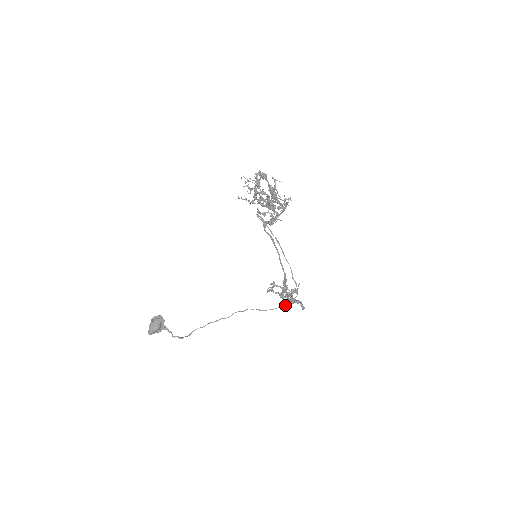
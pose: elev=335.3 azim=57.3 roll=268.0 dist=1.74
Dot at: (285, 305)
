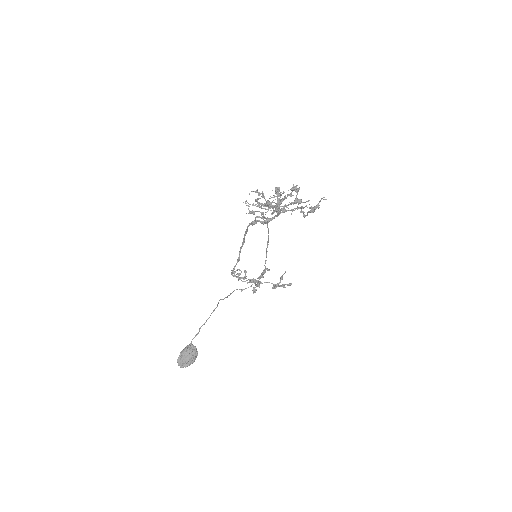
Dot at: occluded
